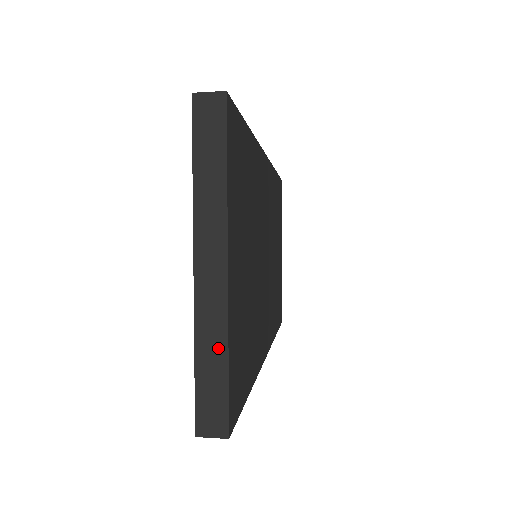
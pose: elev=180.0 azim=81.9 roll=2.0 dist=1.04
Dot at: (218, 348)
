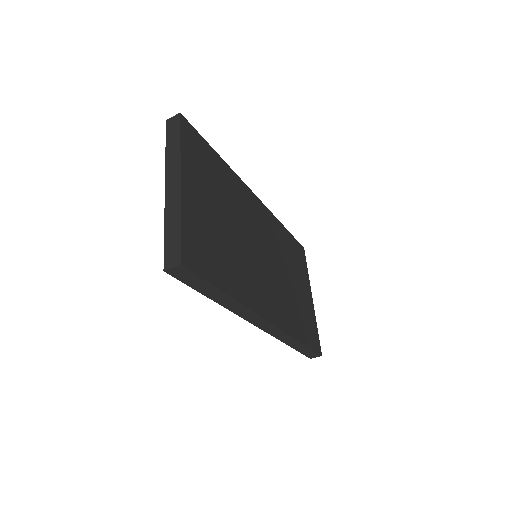
Dot at: (176, 220)
